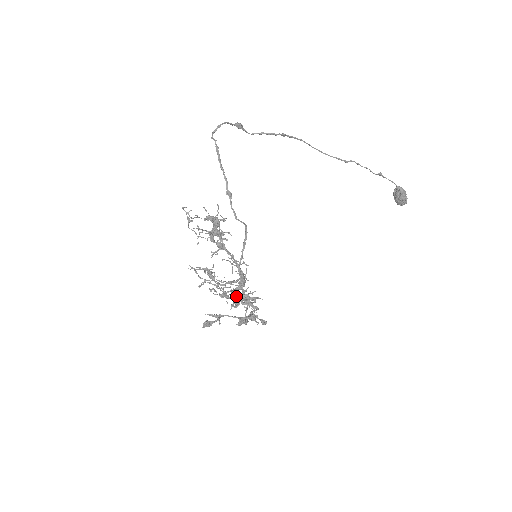
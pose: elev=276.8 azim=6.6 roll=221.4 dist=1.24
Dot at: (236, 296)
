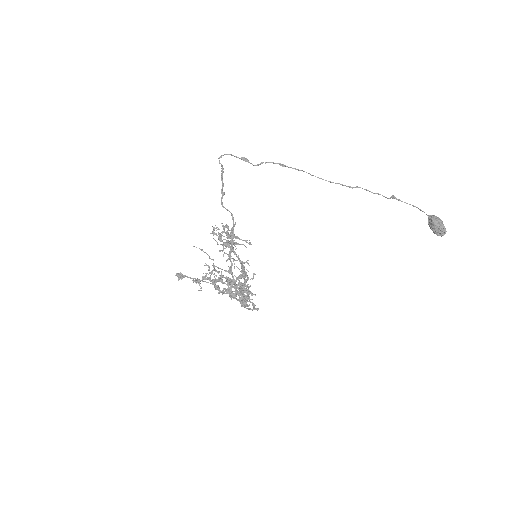
Dot at: (230, 284)
